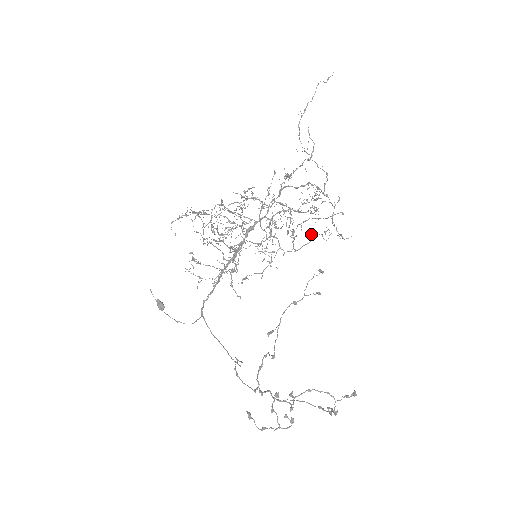
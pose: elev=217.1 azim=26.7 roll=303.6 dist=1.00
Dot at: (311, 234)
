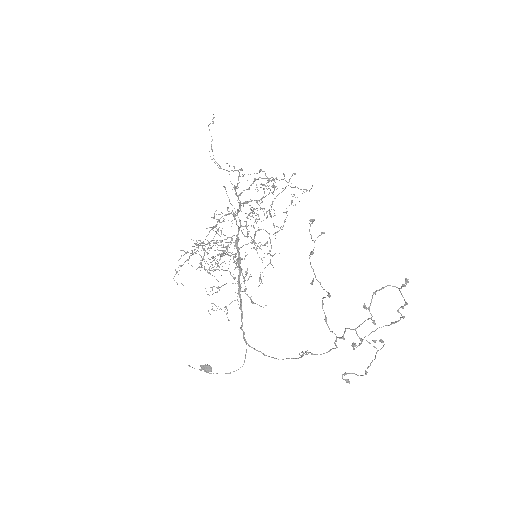
Dot at: (283, 212)
